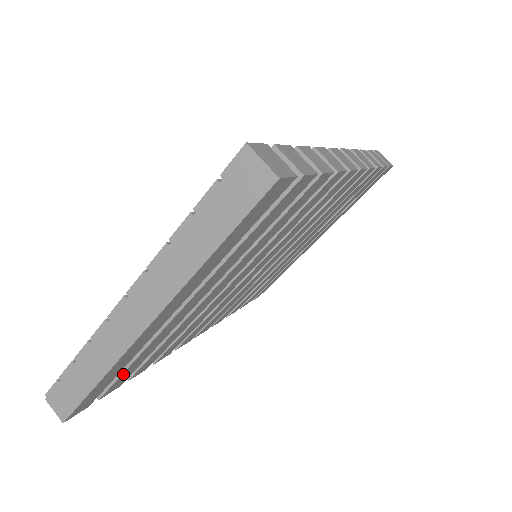
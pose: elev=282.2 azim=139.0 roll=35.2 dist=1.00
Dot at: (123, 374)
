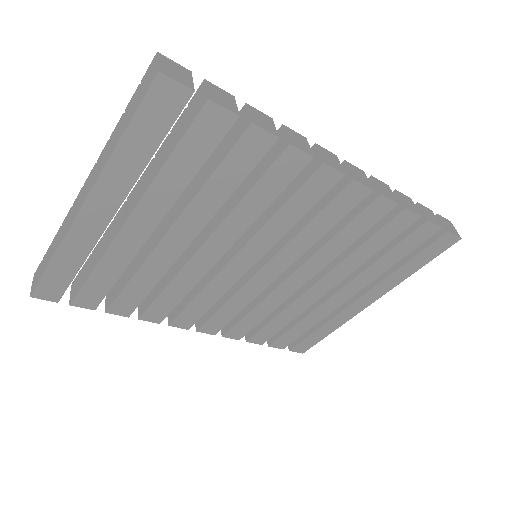
Dot at: (87, 284)
